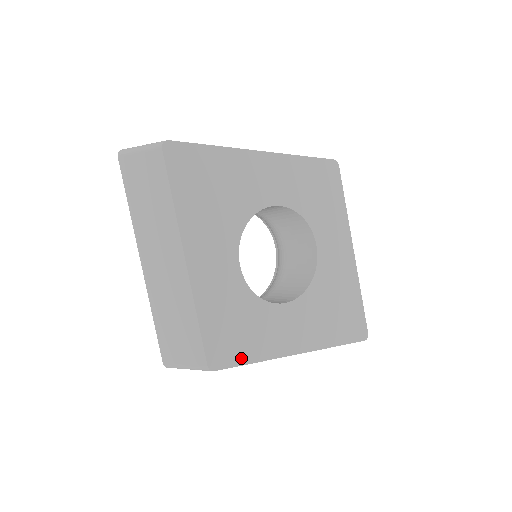
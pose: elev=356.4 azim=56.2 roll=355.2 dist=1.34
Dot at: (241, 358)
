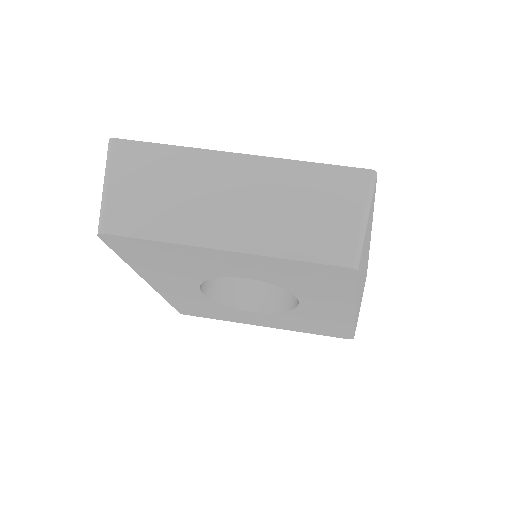
Dot at: (208, 316)
